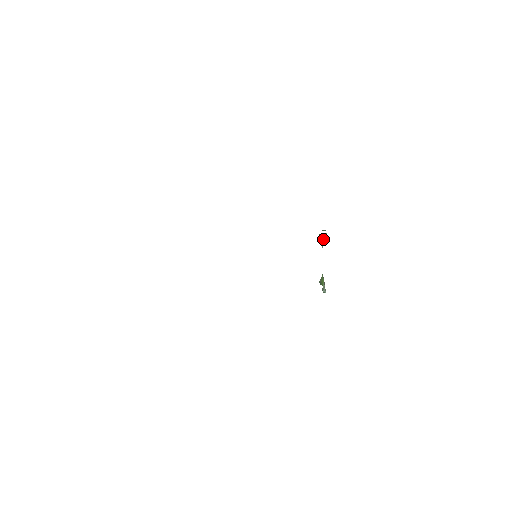
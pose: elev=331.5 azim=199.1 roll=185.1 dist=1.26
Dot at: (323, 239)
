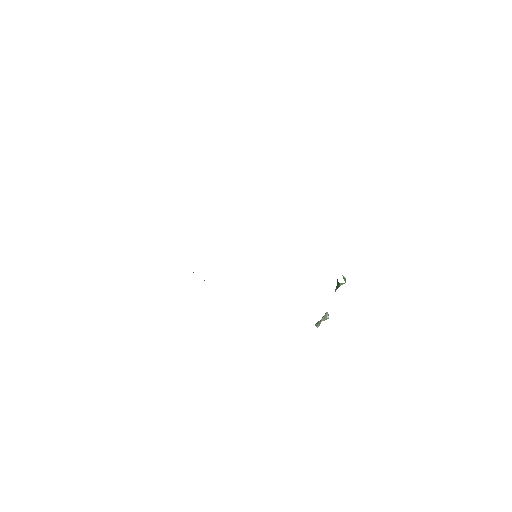
Dot at: (338, 286)
